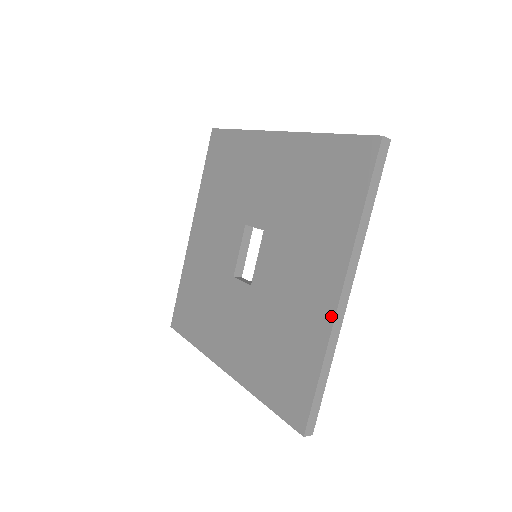
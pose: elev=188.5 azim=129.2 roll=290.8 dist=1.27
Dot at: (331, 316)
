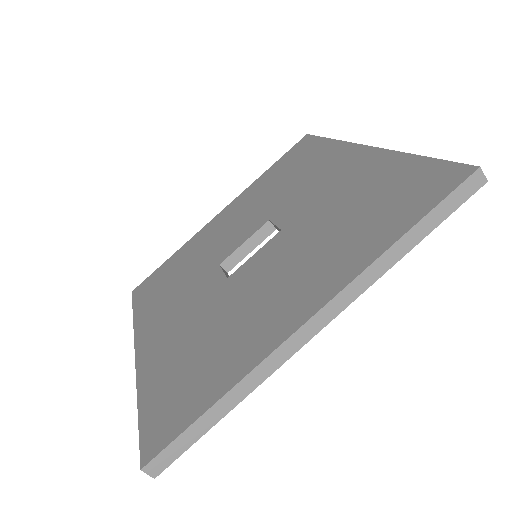
Dot at: (279, 340)
